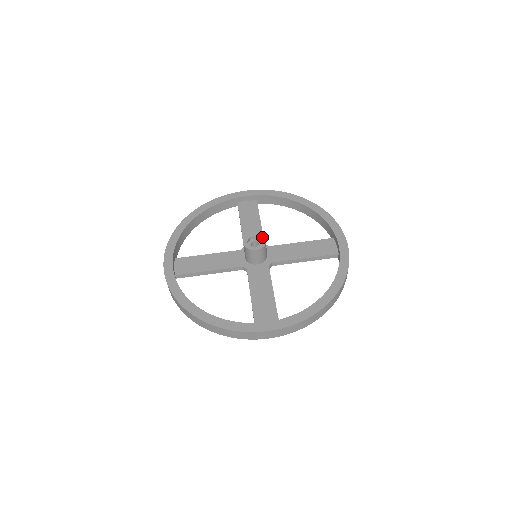
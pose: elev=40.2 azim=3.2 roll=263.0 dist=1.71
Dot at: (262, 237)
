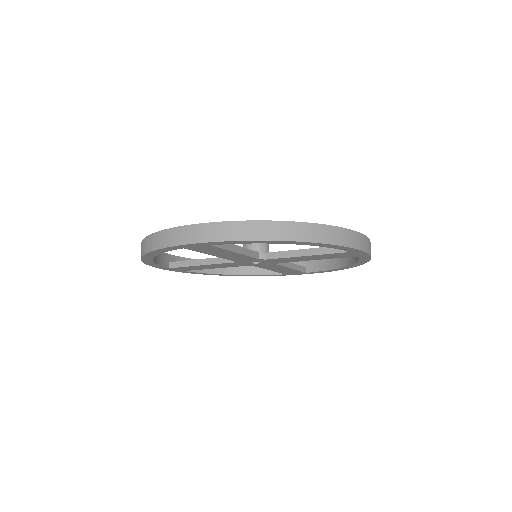
Dot at: occluded
